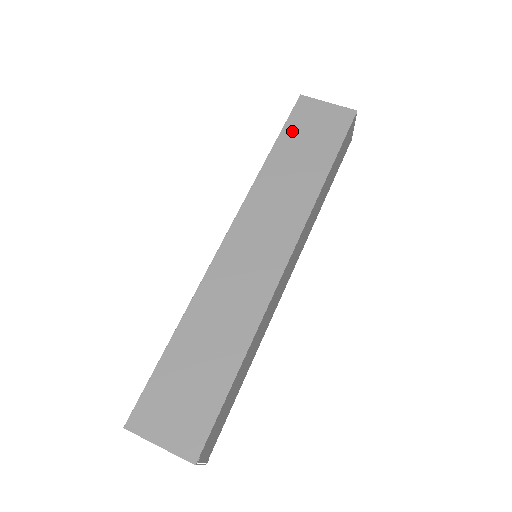
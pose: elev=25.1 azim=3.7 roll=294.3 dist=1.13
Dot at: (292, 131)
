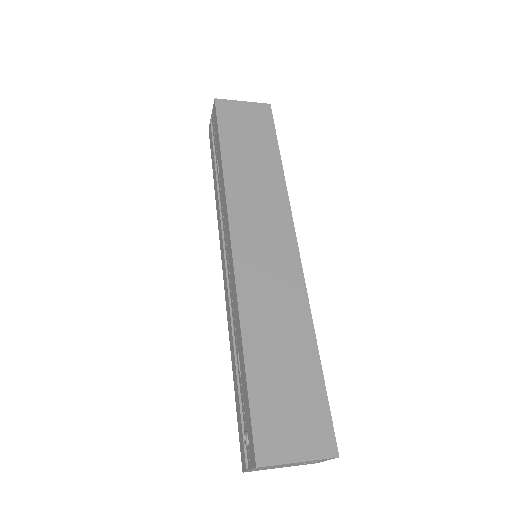
Dot at: (229, 133)
